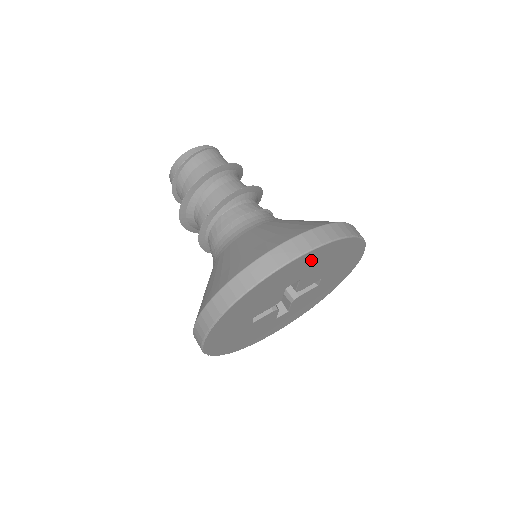
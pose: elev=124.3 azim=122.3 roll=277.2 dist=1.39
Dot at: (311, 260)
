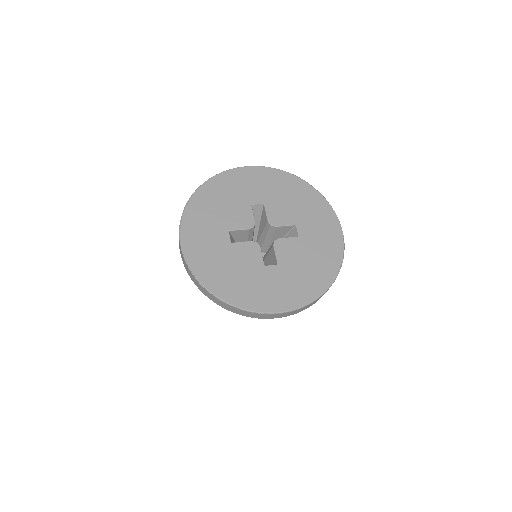
Dot at: (263, 180)
